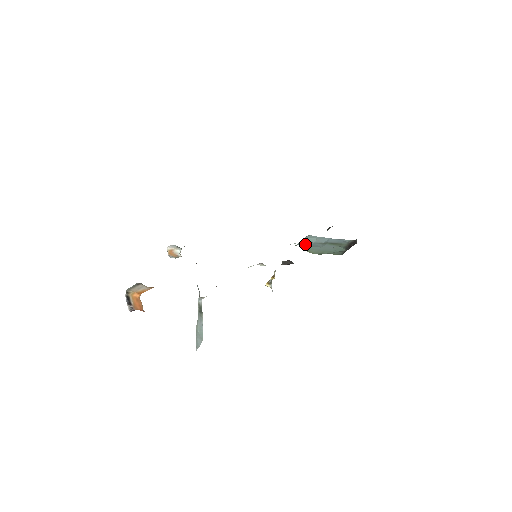
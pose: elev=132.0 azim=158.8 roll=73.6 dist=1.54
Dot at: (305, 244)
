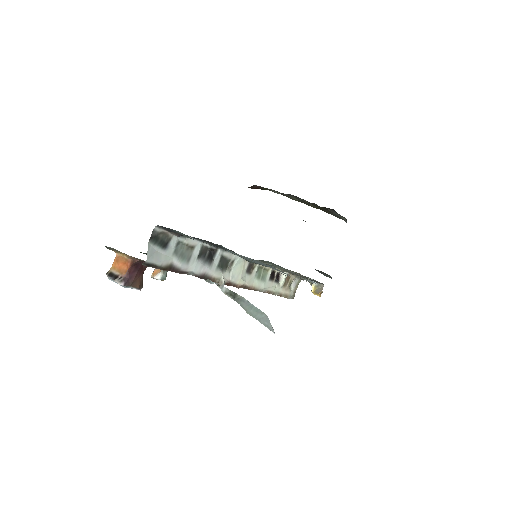
Dot at: occluded
